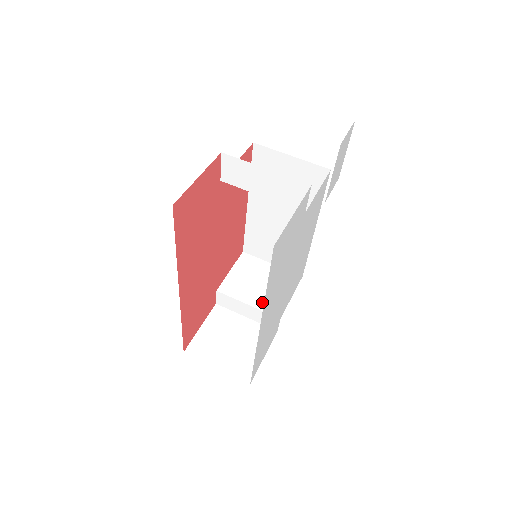
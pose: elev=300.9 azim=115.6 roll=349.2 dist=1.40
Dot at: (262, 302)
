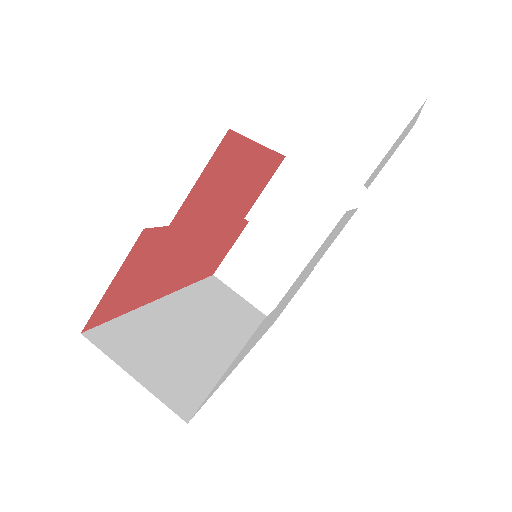
Dot at: (296, 242)
